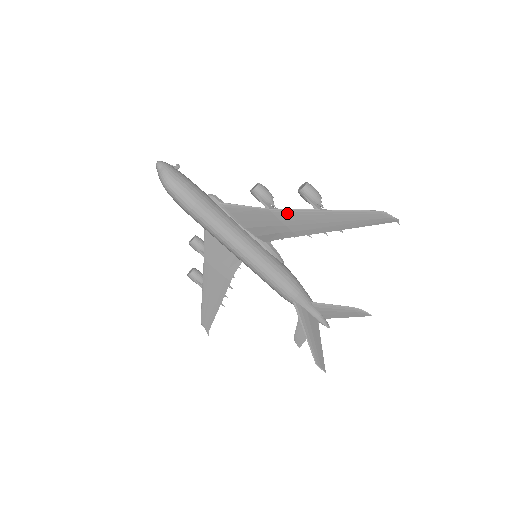
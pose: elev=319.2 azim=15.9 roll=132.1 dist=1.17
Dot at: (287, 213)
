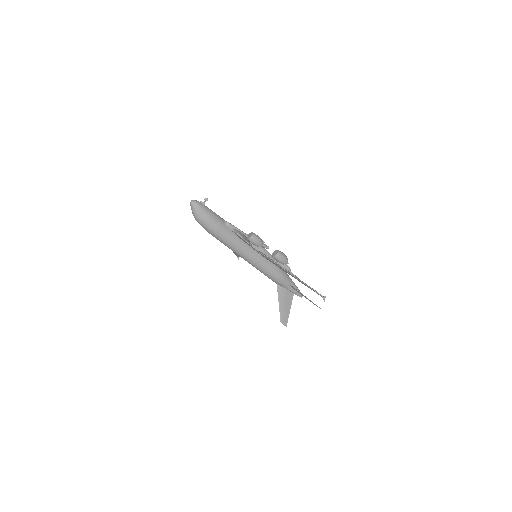
Dot at: (267, 258)
